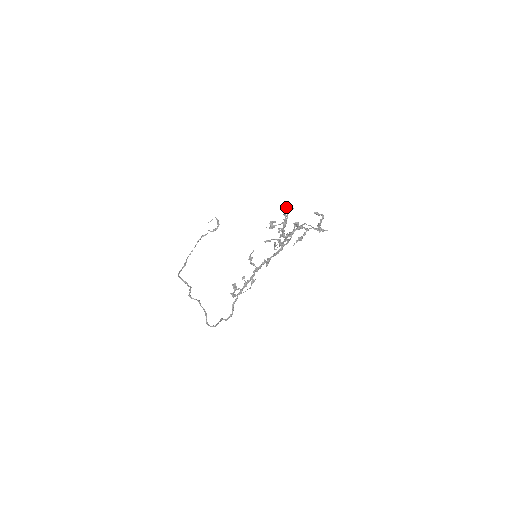
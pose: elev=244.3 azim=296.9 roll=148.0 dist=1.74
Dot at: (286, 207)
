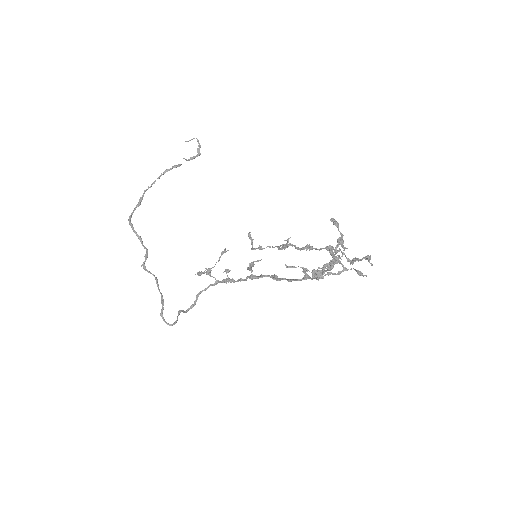
Dot at: (337, 239)
